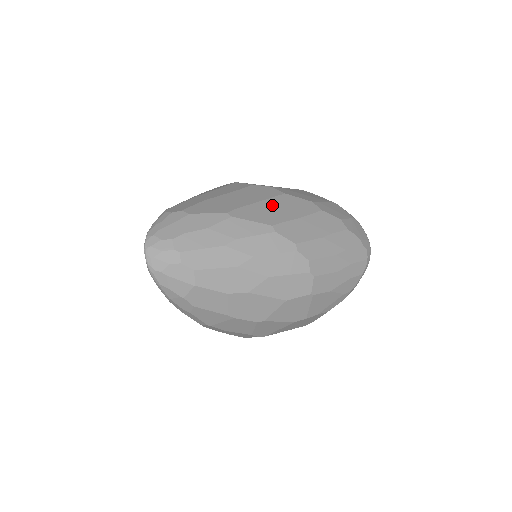
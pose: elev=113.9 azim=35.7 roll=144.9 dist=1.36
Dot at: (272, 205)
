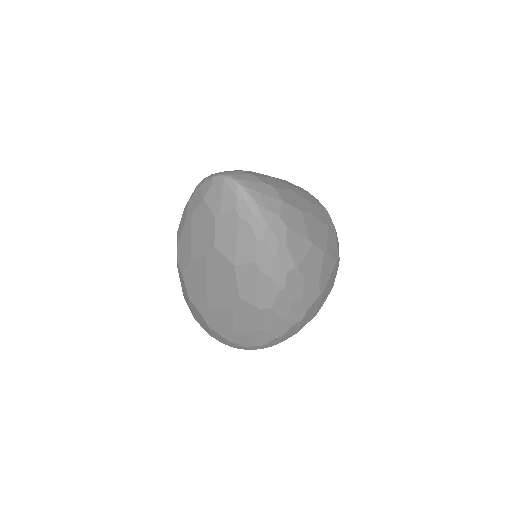
Dot at: occluded
